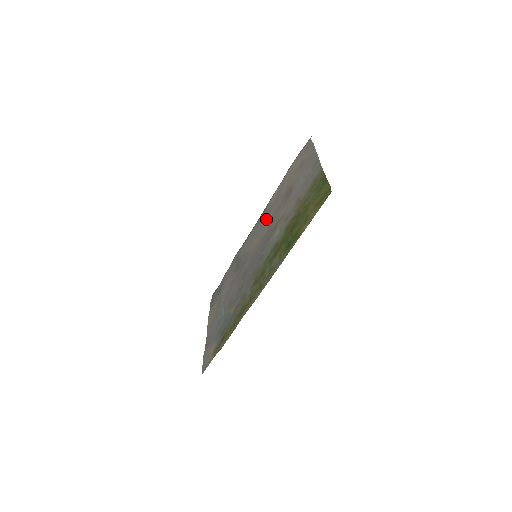
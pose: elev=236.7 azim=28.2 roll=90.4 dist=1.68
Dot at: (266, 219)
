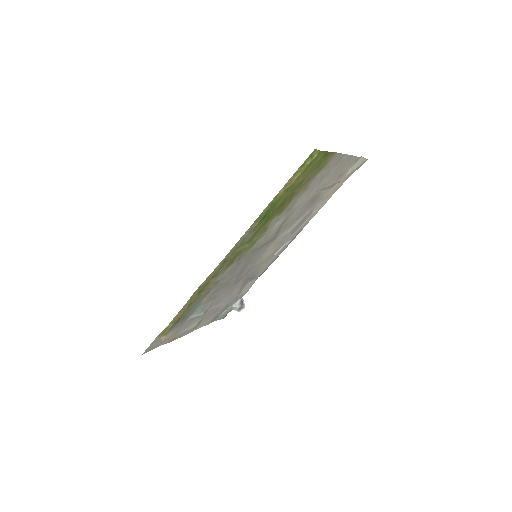
Dot at: occluded
